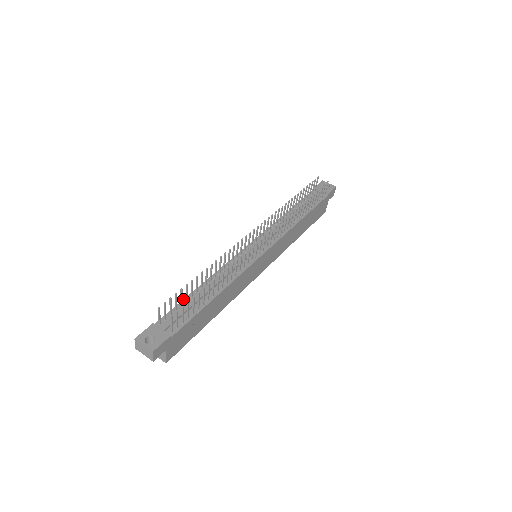
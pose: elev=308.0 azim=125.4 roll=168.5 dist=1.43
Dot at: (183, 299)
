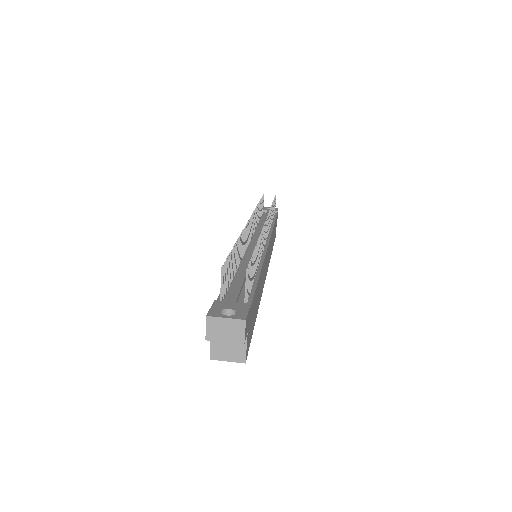
Dot at: occluded
